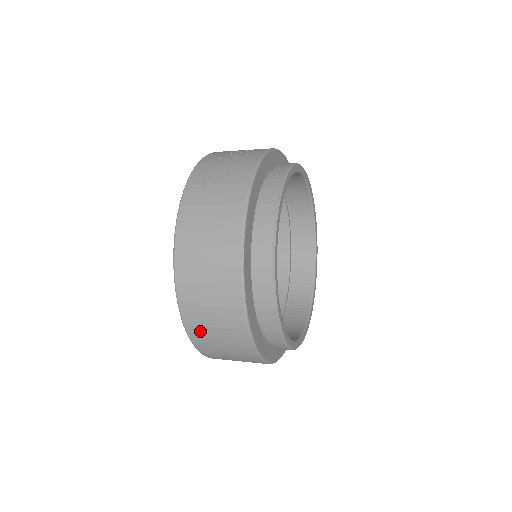
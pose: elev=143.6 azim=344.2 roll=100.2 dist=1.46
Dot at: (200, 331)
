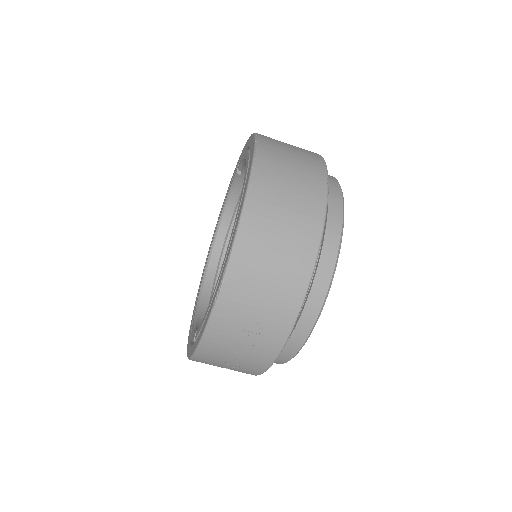
Dot at: (264, 210)
